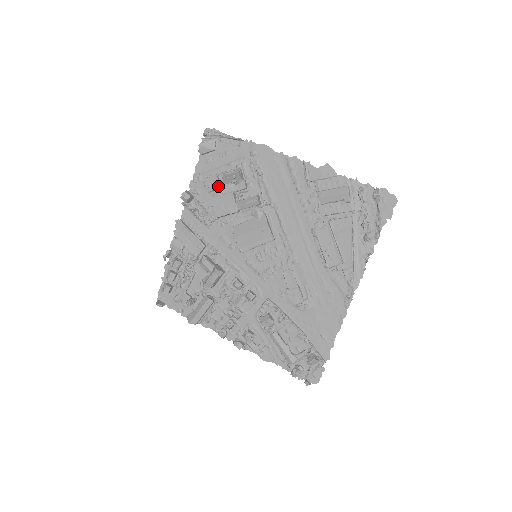
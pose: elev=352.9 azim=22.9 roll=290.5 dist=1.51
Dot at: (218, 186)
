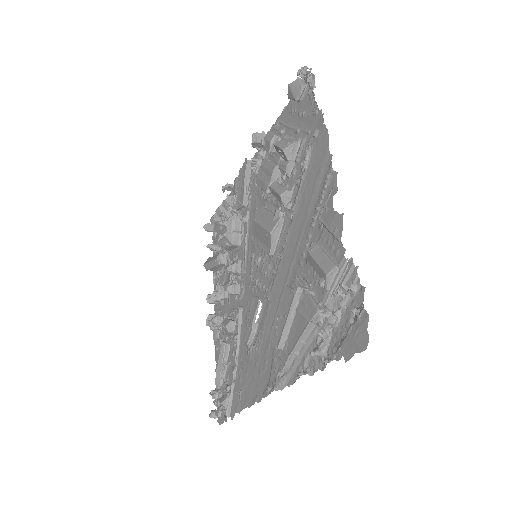
Dot at: (269, 149)
